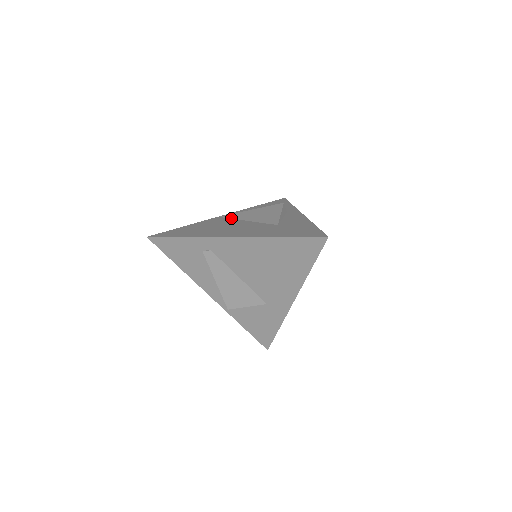
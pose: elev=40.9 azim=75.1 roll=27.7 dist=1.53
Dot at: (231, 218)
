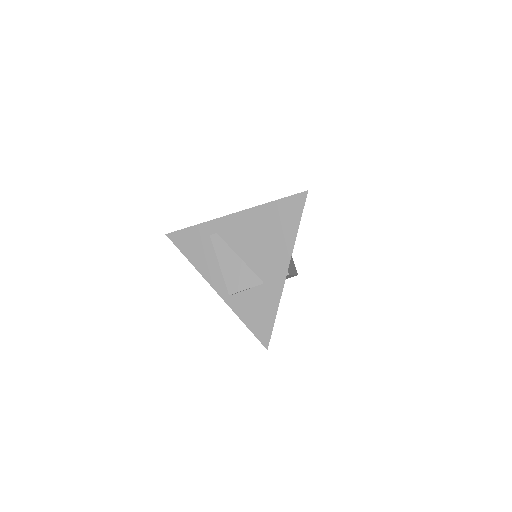
Dot at: occluded
